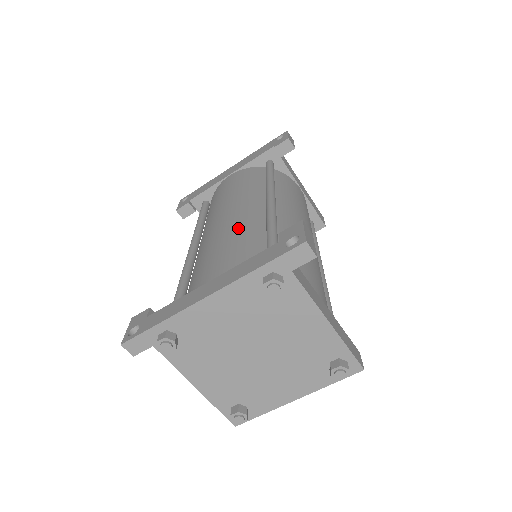
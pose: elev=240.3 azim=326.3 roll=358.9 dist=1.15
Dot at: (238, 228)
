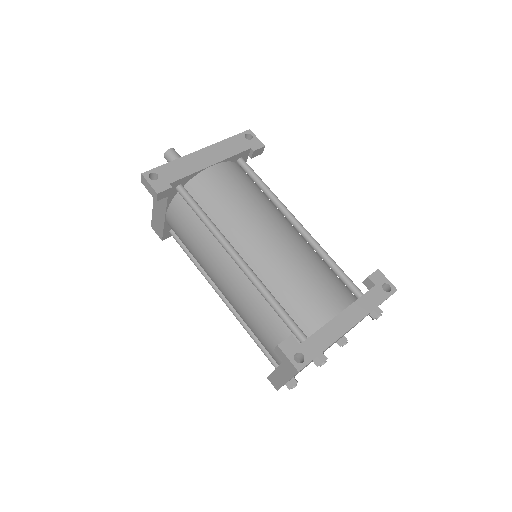
Dot at: (307, 256)
